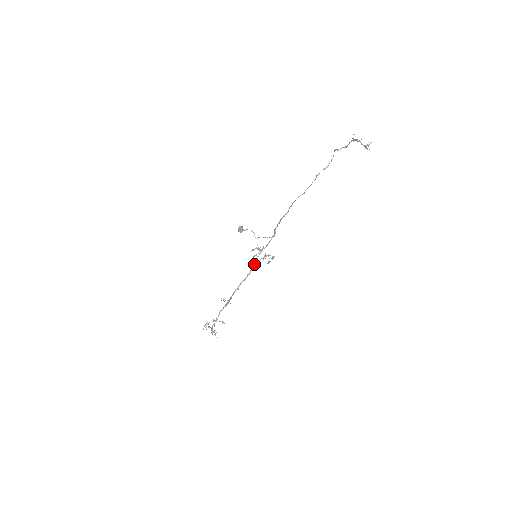
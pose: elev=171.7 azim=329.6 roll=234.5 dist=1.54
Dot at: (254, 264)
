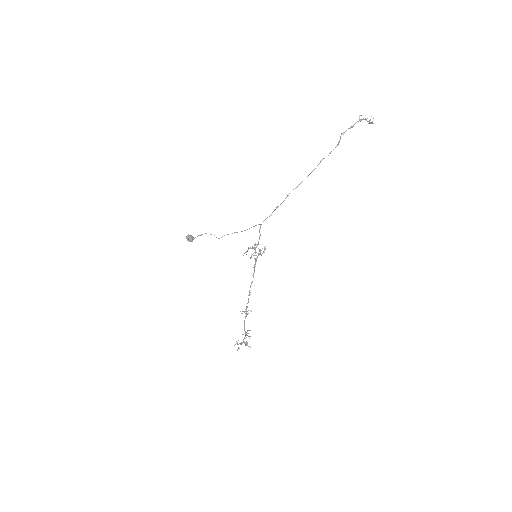
Dot at: (255, 264)
